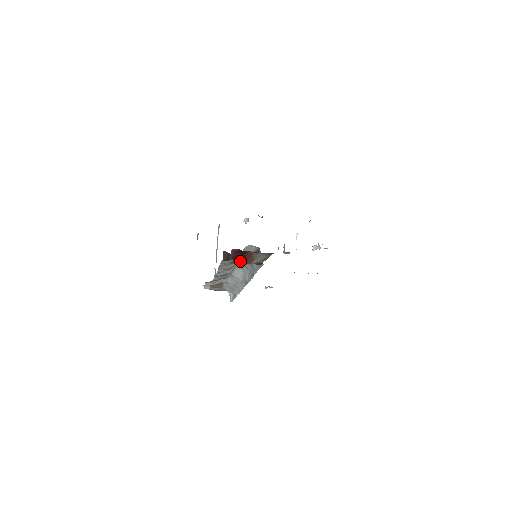
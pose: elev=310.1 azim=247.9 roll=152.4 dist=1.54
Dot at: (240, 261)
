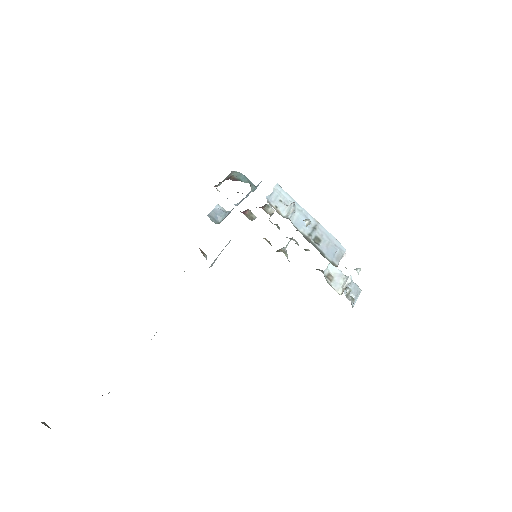
Dot at: occluded
